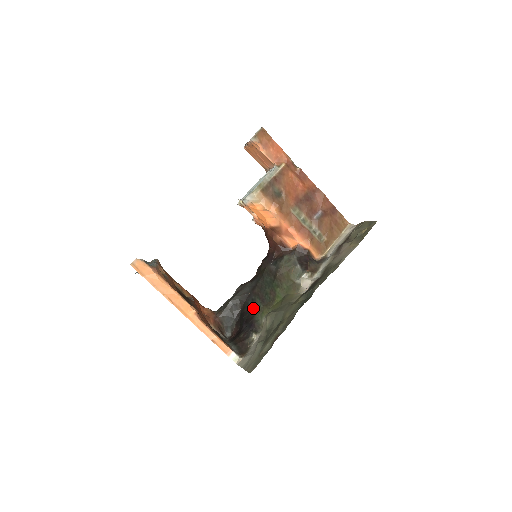
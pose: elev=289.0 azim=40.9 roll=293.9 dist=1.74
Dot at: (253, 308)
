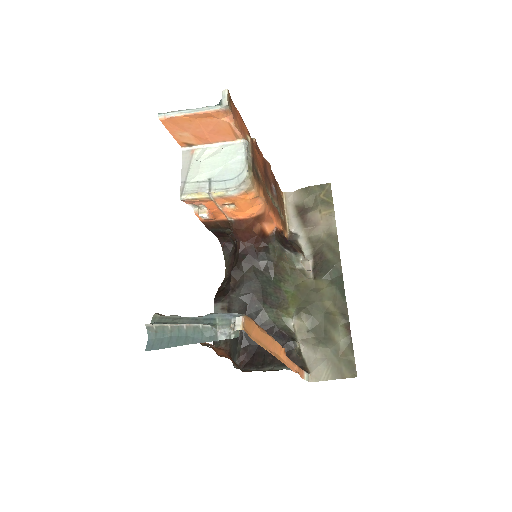
Dot at: (264, 318)
